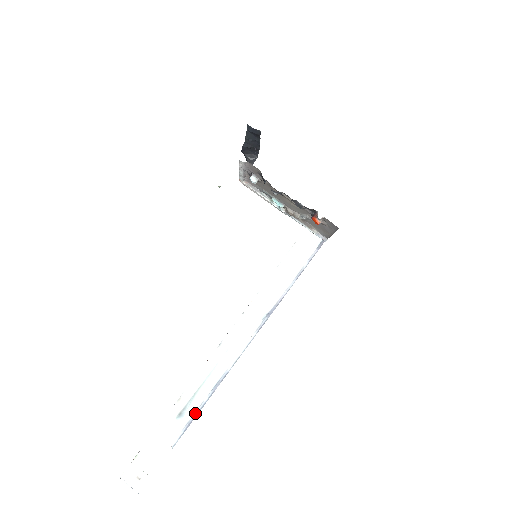
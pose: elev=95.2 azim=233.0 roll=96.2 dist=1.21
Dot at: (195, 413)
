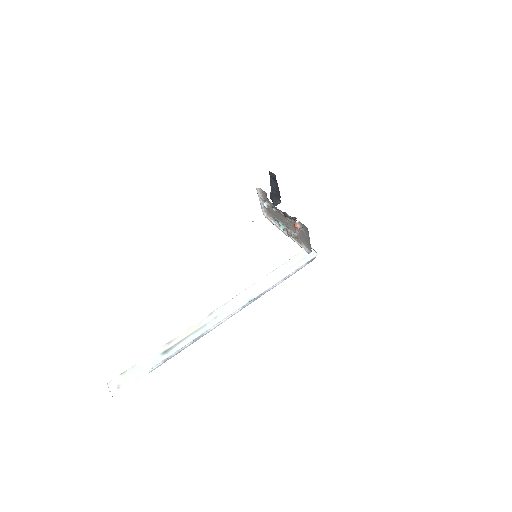
Dot at: (175, 353)
